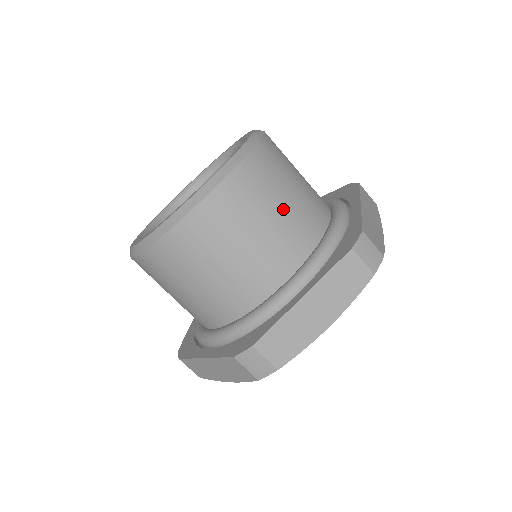
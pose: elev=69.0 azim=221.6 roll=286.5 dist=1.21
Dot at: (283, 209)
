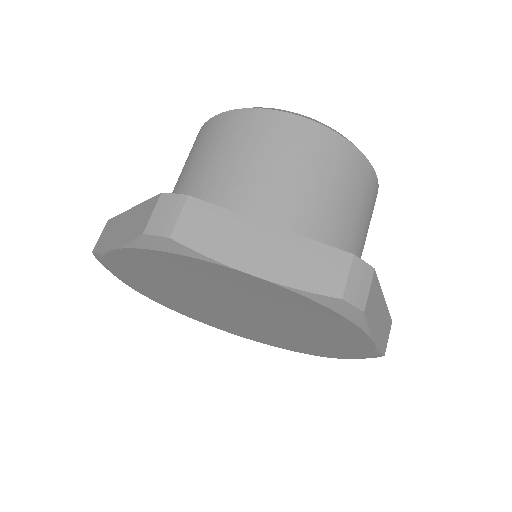
Dot at: (335, 201)
